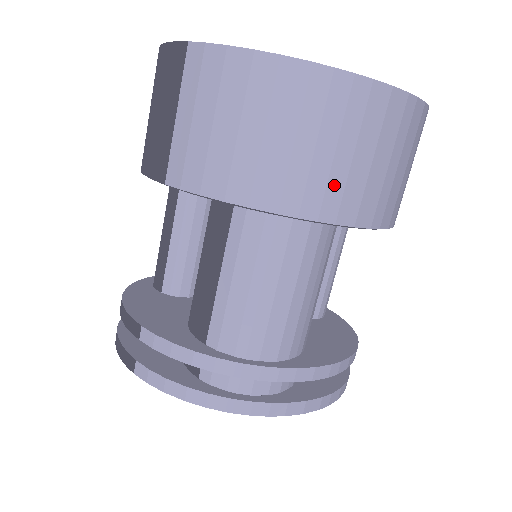
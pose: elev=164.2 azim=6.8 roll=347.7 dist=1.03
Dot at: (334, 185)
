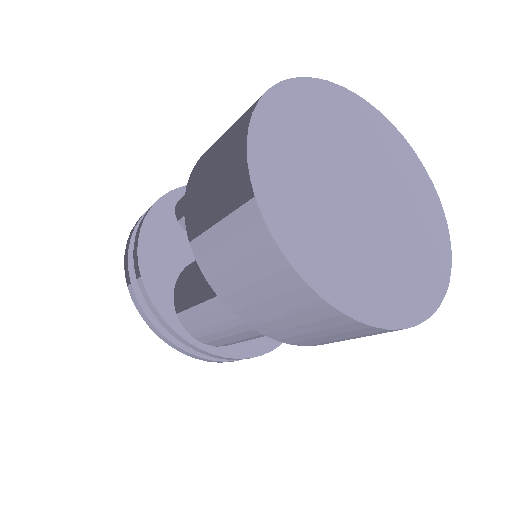
Dot at: (301, 338)
